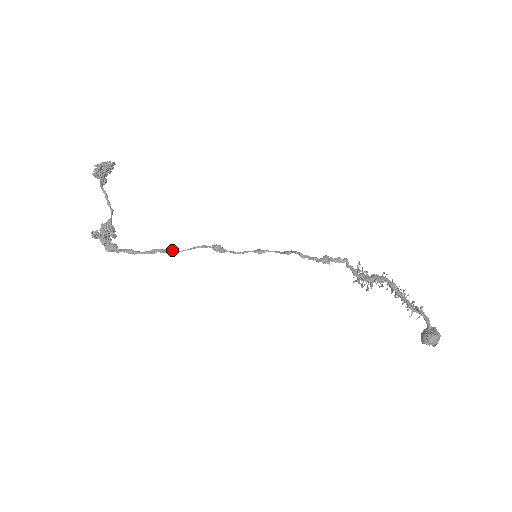
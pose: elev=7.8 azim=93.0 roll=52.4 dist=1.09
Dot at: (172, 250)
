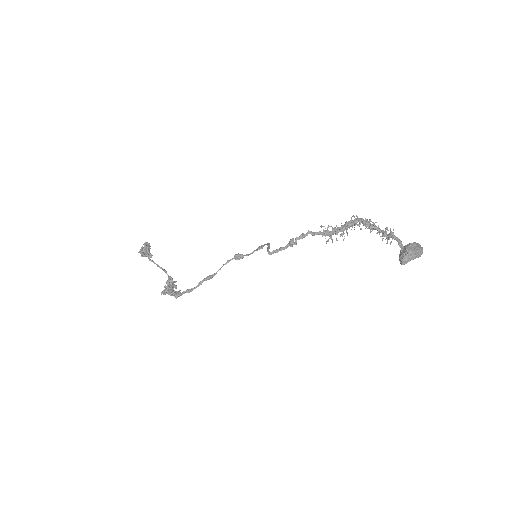
Dot at: (211, 275)
